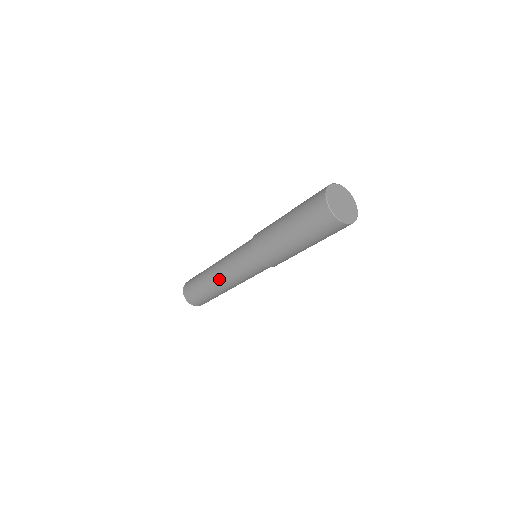
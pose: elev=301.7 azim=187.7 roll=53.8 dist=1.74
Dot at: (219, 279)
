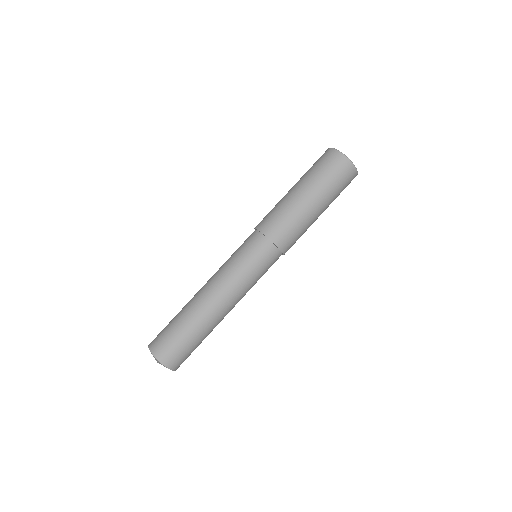
Dot at: (216, 295)
